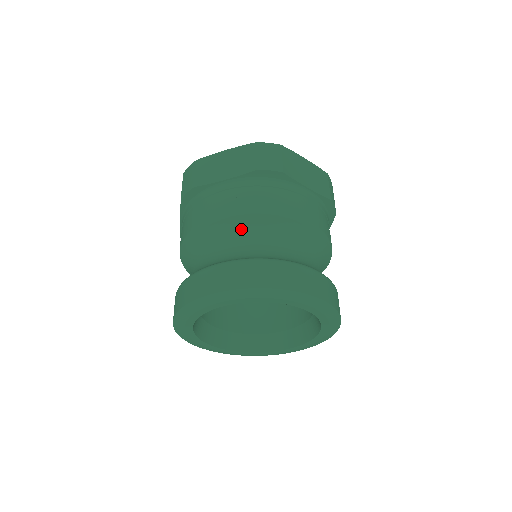
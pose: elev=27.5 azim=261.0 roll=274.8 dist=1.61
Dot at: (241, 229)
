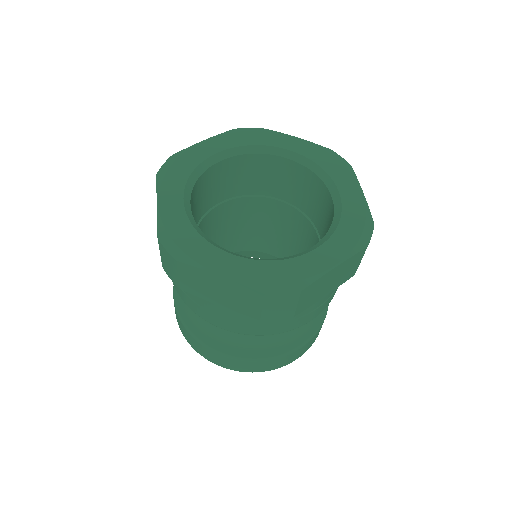
Dot at: occluded
